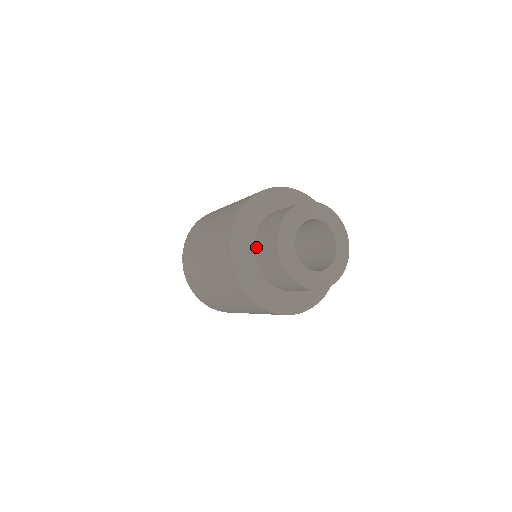
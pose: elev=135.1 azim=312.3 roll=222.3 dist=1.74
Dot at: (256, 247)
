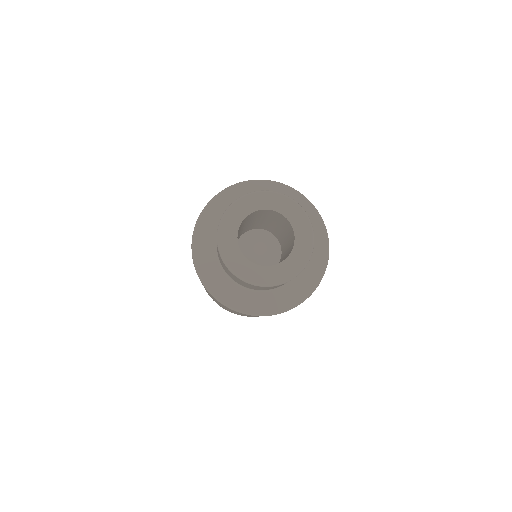
Dot at: occluded
